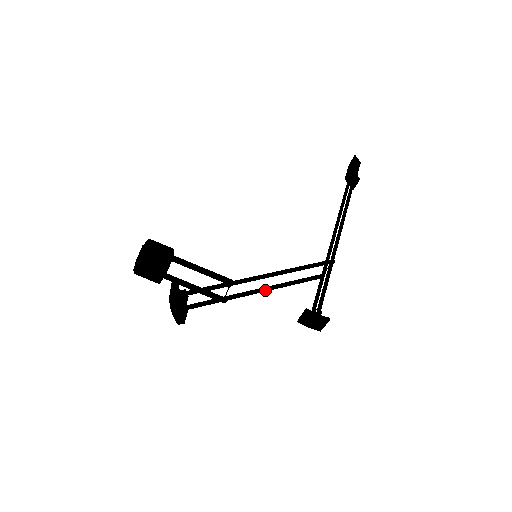
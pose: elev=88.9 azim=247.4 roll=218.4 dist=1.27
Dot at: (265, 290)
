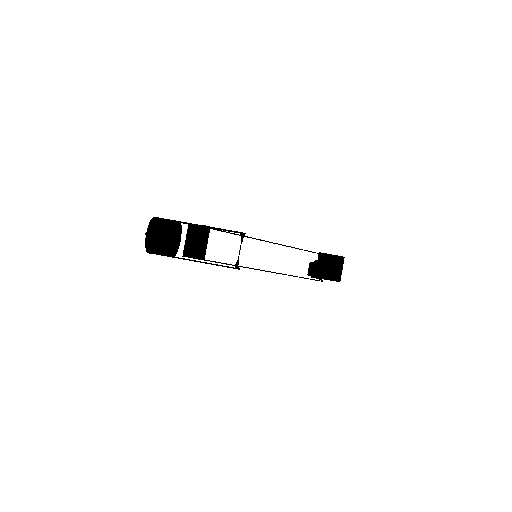
Dot at: (273, 272)
